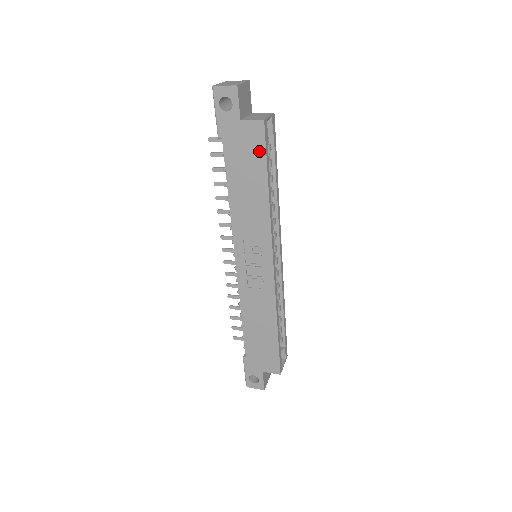
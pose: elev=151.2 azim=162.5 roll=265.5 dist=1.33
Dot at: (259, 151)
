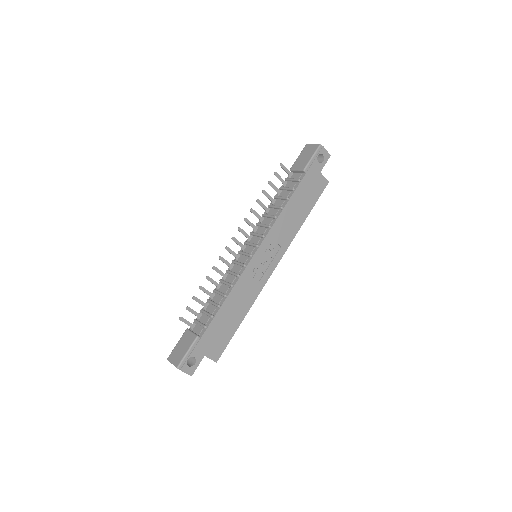
Dot at: (317, 195)
